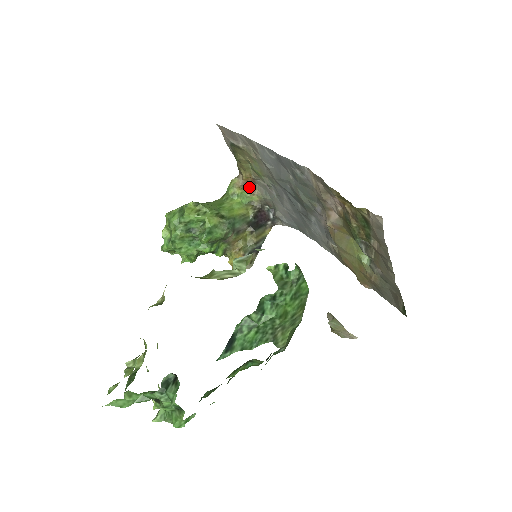
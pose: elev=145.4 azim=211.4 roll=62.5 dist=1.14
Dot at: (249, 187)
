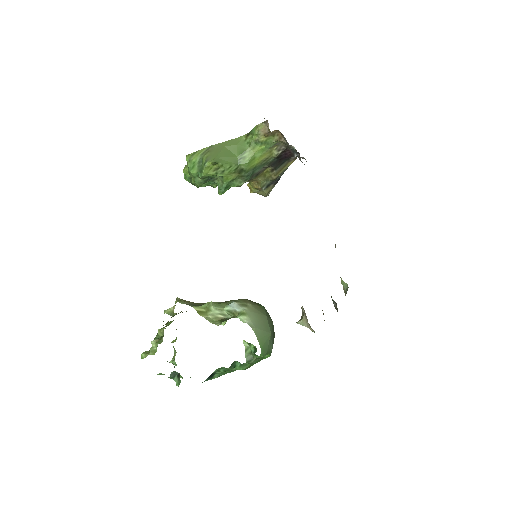
Dot at: (276, 133)
